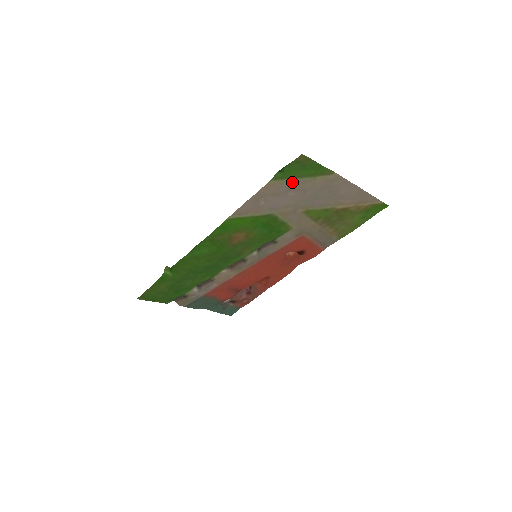
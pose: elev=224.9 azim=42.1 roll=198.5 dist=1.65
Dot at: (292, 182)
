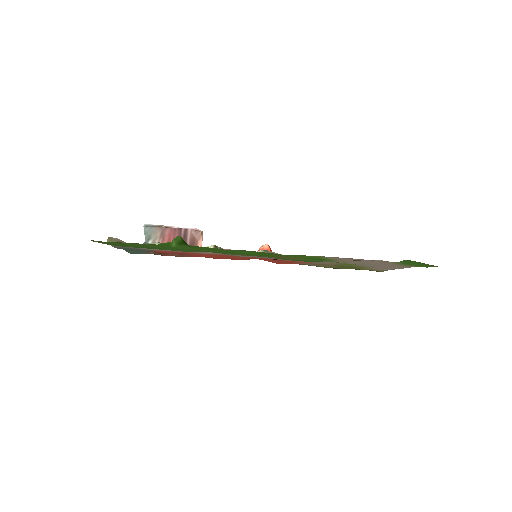
Dot at: (396, 263)
